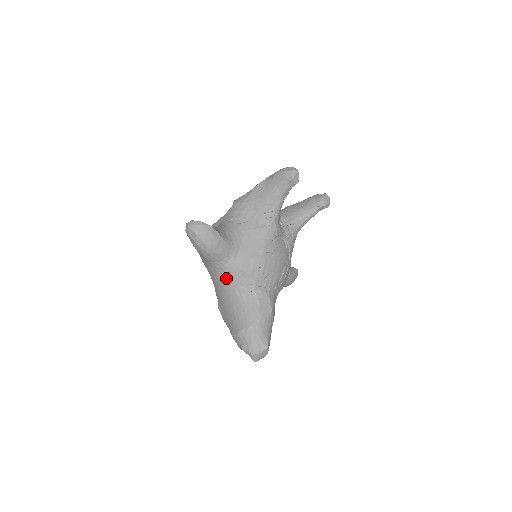
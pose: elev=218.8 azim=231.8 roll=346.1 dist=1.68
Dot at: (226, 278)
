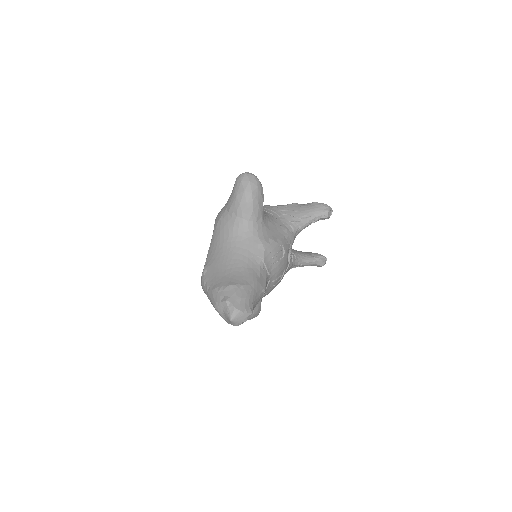
Dot at: (240, 239)
